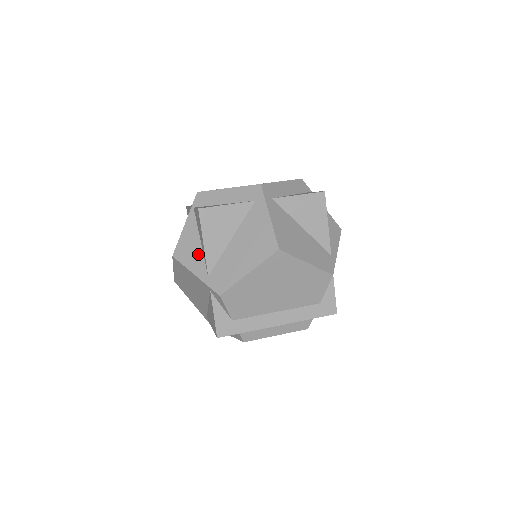
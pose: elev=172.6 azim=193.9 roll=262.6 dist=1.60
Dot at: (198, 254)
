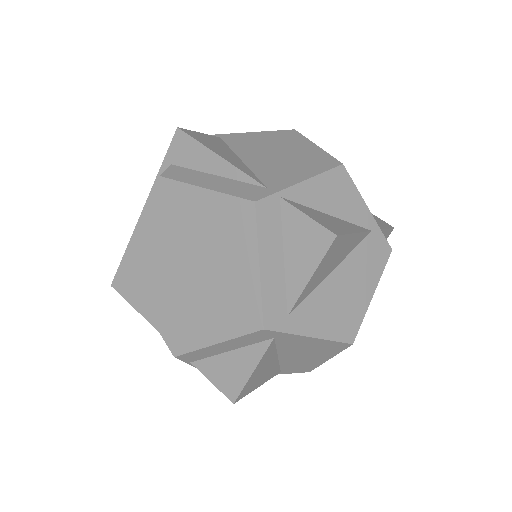
Dot at: occluded
